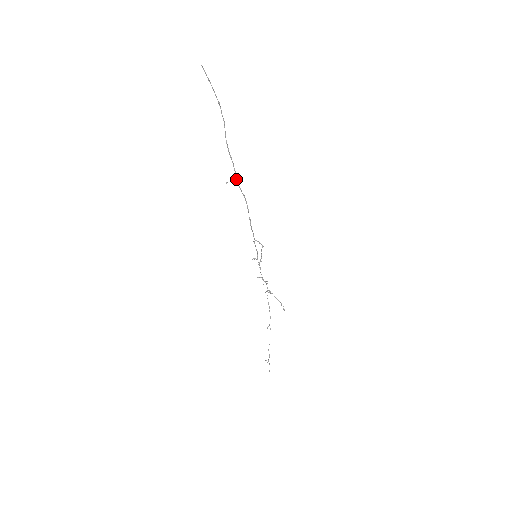
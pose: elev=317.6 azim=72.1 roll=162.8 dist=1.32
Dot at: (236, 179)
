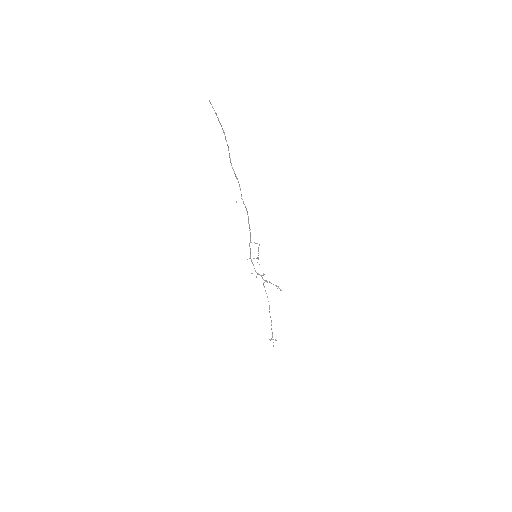
Dot at: (241, 196)
